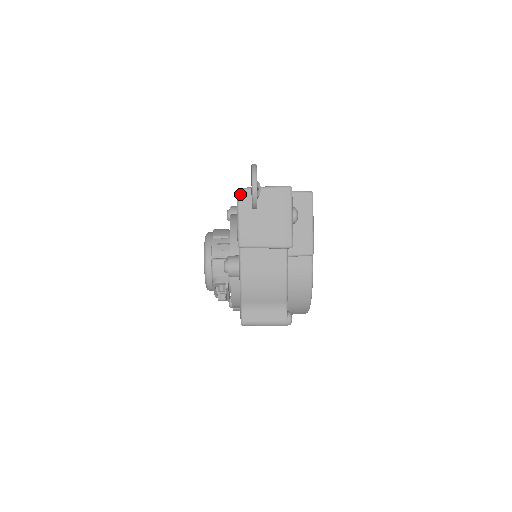
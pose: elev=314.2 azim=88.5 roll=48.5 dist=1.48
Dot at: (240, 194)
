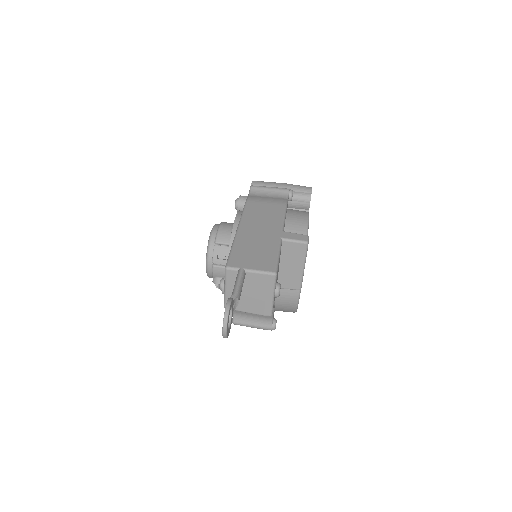
Dot at: (228, 273)
